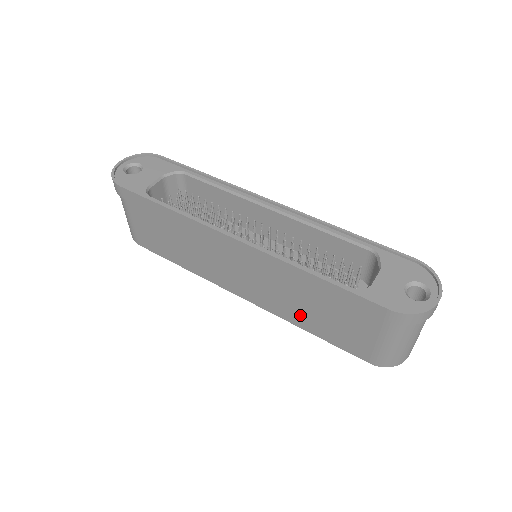
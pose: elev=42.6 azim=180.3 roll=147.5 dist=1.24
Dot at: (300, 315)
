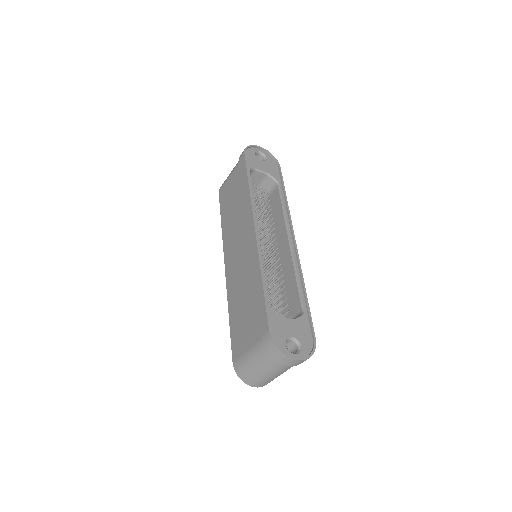
Dot at: (236, 301)
